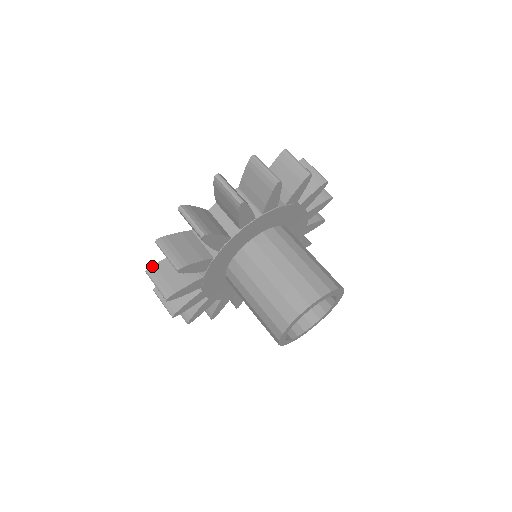
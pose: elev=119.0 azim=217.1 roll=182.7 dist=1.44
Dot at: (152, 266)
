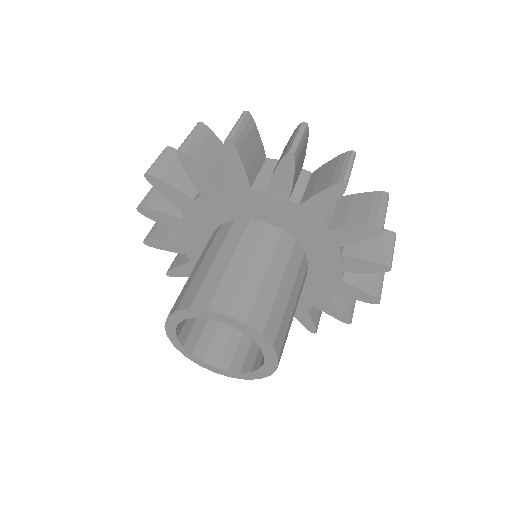
Dot at: (176, 149)
